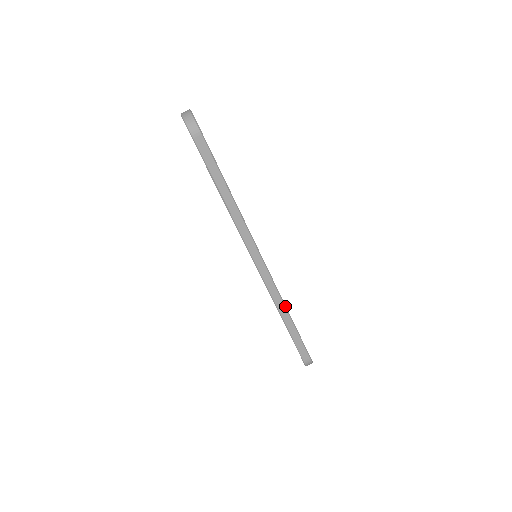
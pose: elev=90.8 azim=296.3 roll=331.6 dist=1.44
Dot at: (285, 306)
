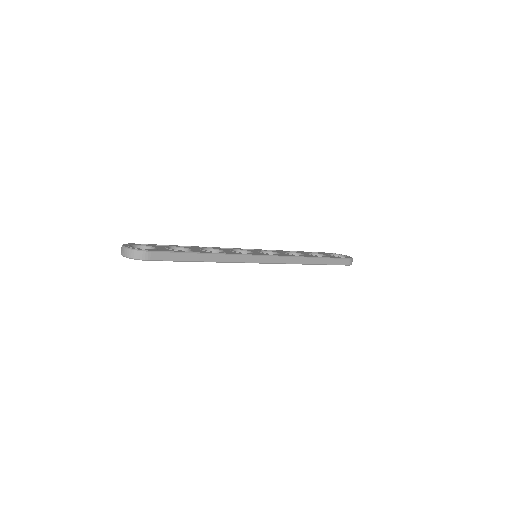
Dot at: (305, 257)
